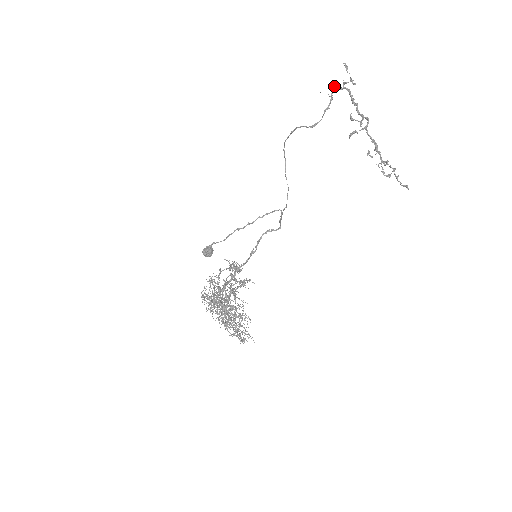
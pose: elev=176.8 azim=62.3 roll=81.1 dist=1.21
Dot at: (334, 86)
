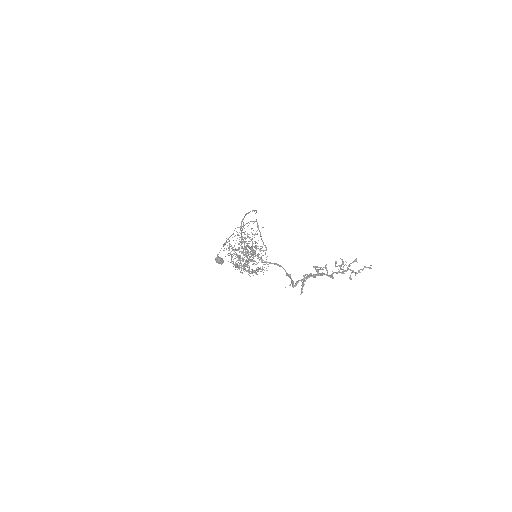
Dot at: (293, 287)
